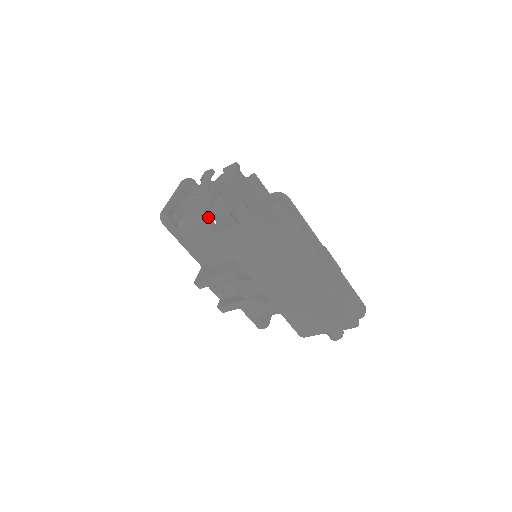
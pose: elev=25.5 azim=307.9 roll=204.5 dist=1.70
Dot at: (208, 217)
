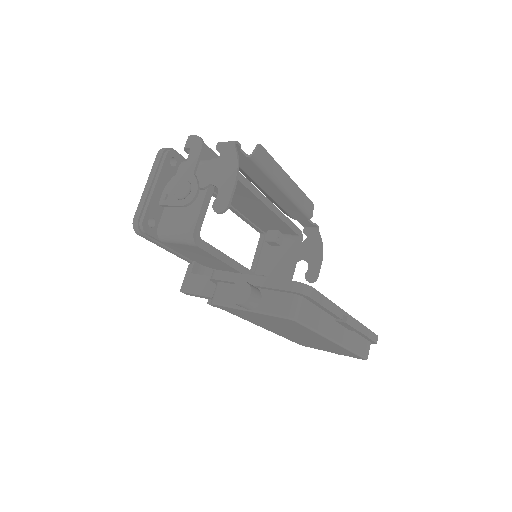
Dot at: (198, 240)
